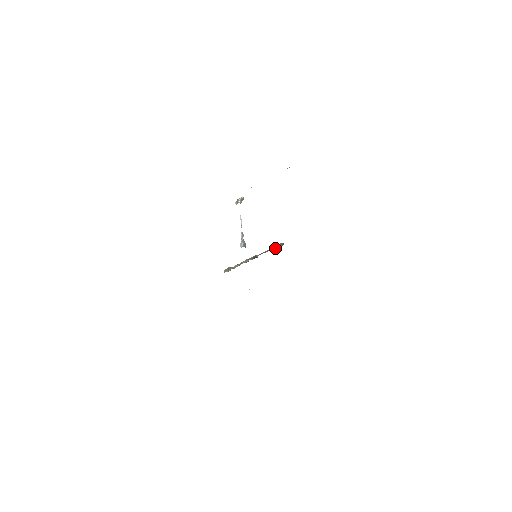
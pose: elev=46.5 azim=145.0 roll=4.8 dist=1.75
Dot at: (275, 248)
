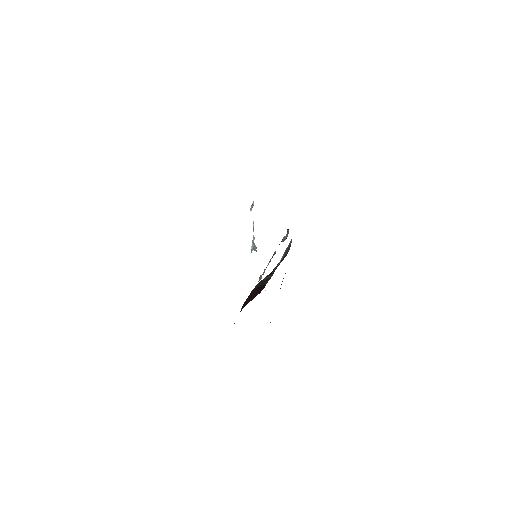
Dot at: (285, 237)
